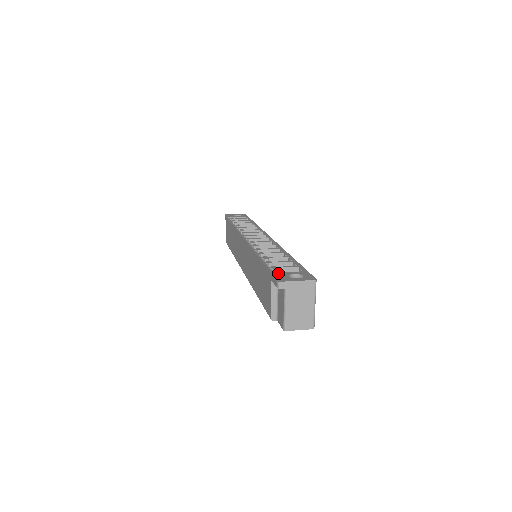
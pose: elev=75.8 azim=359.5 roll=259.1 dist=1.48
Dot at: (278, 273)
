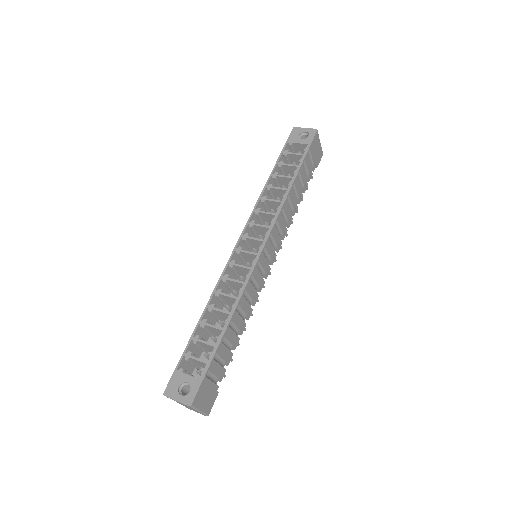
Dot at: (178, 374)
